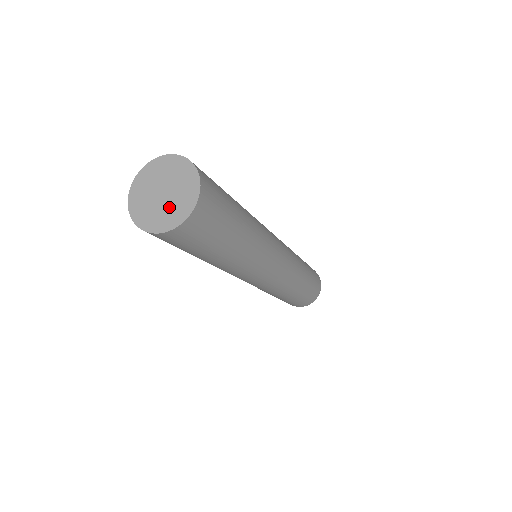
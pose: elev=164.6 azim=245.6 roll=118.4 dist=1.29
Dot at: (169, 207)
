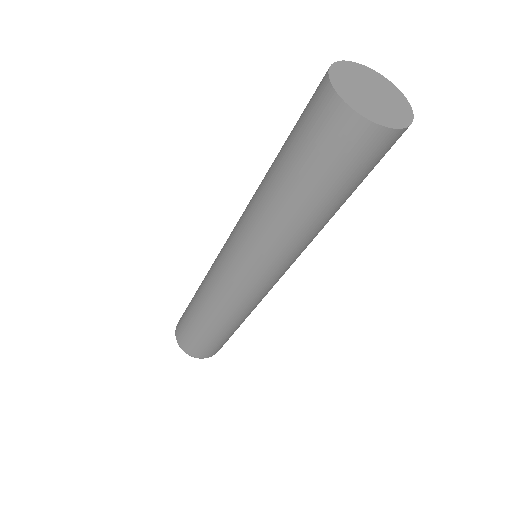
Dot at: (388, 107)
